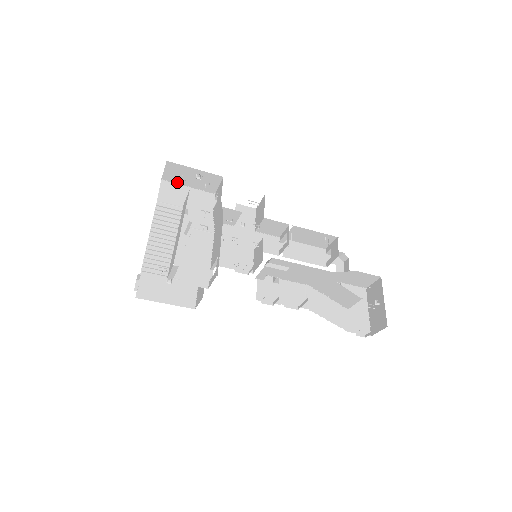
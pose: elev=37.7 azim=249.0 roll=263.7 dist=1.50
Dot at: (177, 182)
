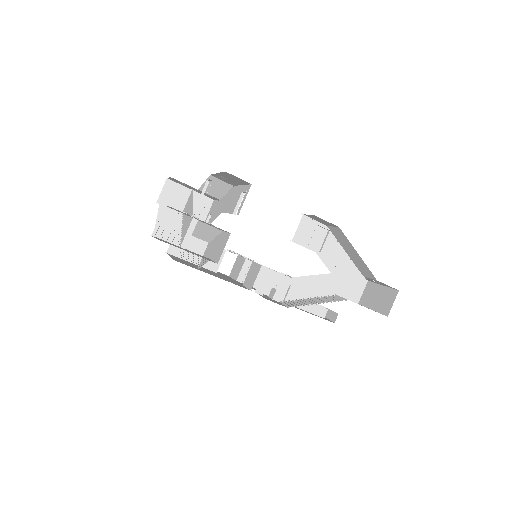
Dot at: occluded
